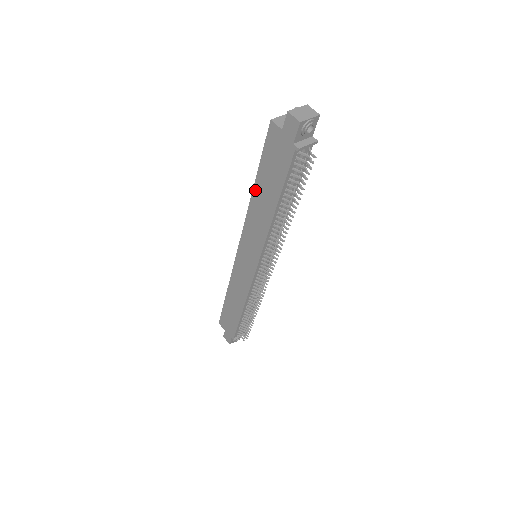
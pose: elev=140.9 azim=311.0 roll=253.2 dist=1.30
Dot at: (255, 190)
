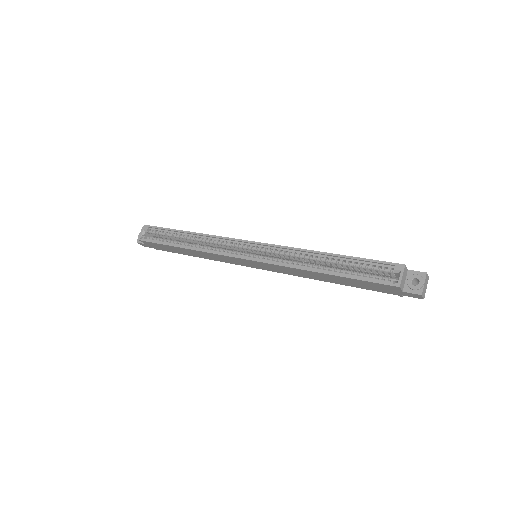
Dot at: (323, 274)
